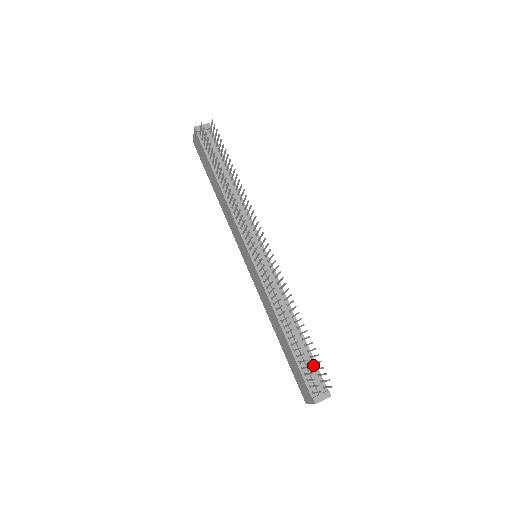
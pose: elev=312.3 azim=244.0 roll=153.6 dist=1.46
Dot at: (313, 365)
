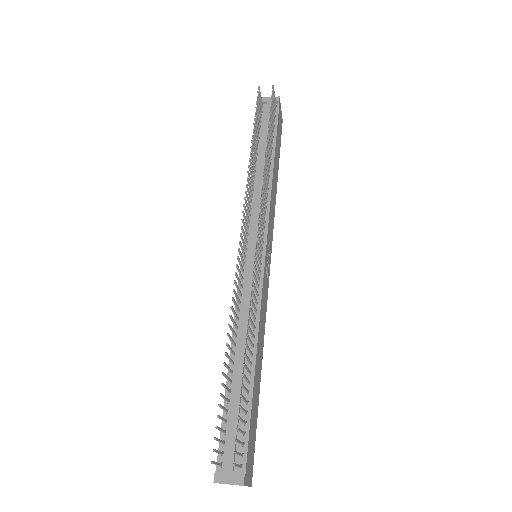
Dot at: (244, 425)
